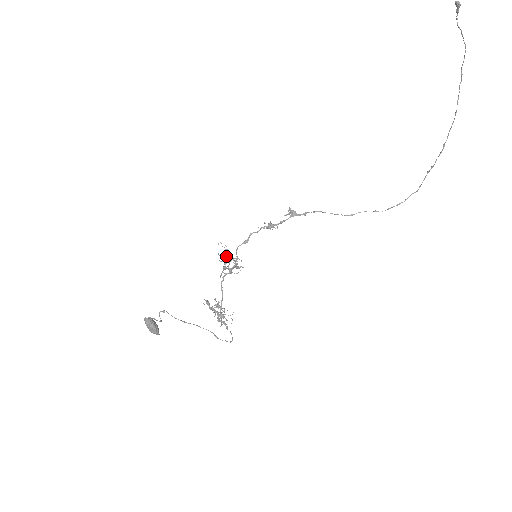
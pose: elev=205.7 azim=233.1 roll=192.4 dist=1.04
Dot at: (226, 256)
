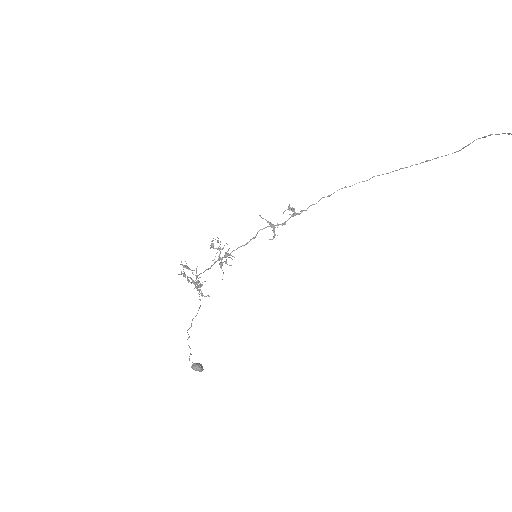
Dot at: (219, 249)
